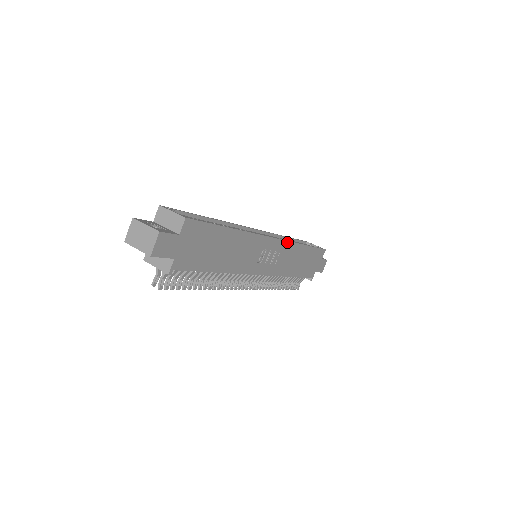
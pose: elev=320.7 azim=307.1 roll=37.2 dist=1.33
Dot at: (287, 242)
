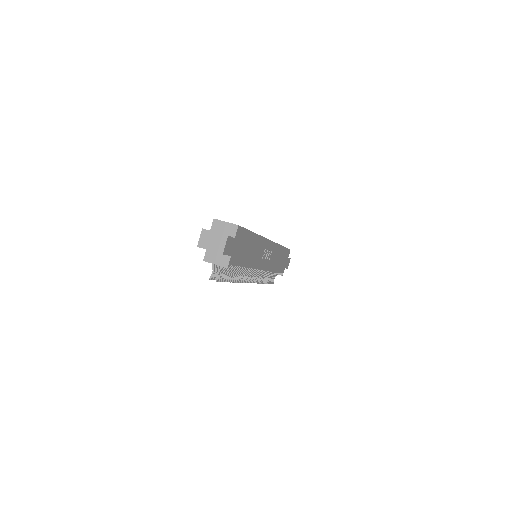
Dot at: (275, 243)
